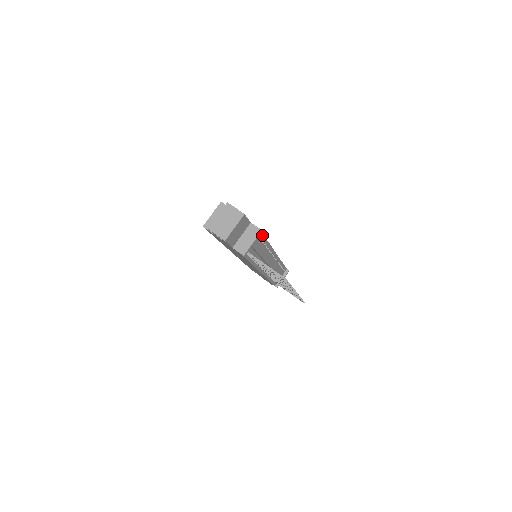
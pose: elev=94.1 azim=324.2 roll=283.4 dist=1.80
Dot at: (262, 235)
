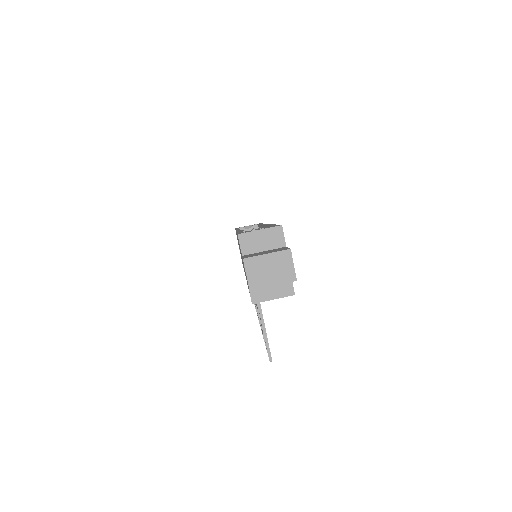
Dot at: occluded
